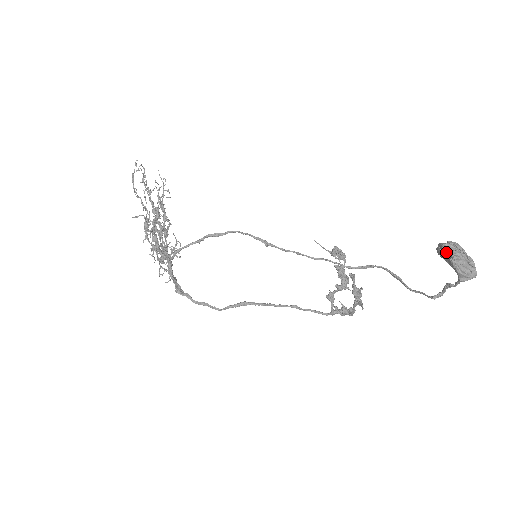
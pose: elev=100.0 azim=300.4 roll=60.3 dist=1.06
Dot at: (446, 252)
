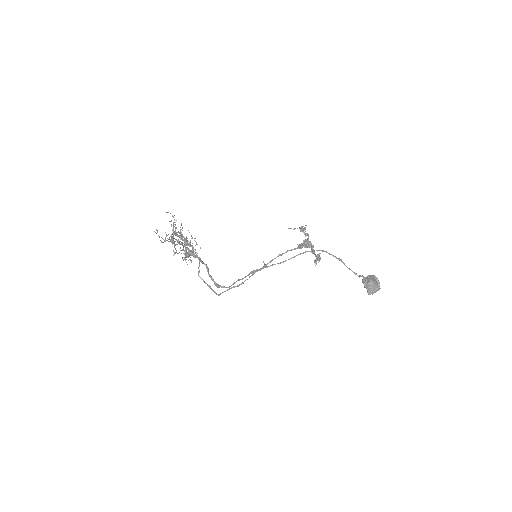
Dot at: occluded
